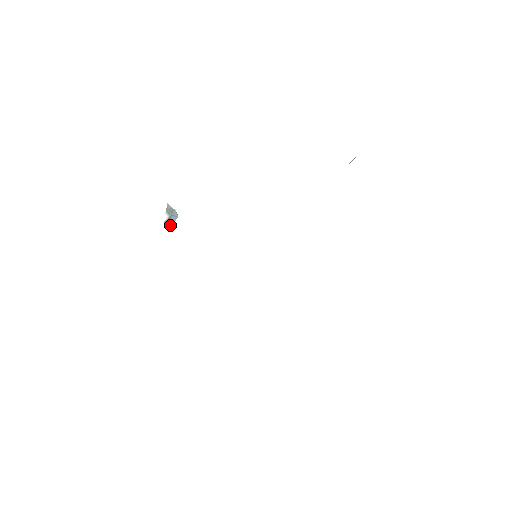
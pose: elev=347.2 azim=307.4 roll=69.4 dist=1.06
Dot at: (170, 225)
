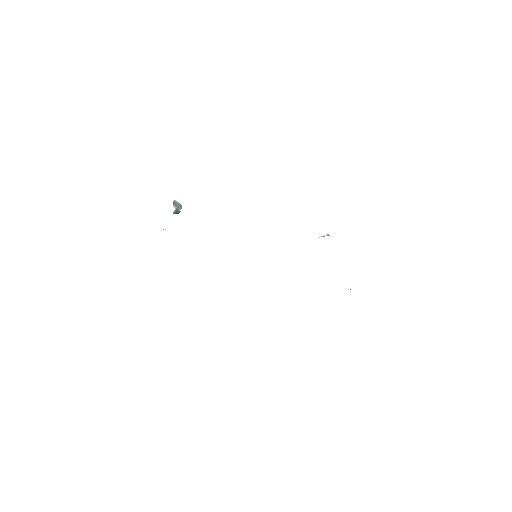
Dot at: (177, 213)
